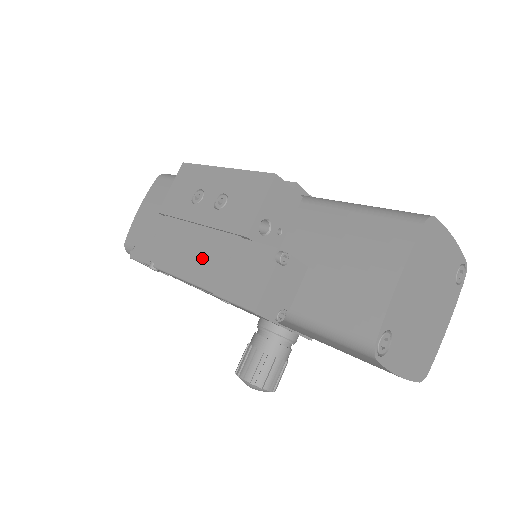
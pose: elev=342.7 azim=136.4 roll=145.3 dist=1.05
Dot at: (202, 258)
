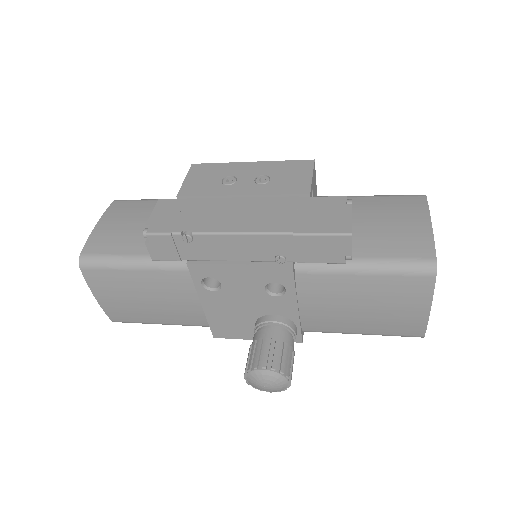
Dot at: (262, 215)
